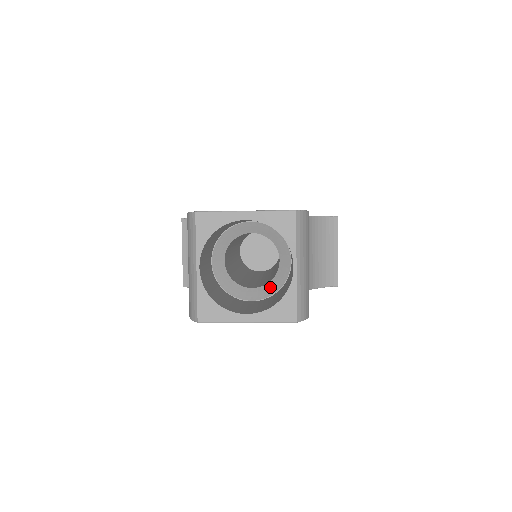
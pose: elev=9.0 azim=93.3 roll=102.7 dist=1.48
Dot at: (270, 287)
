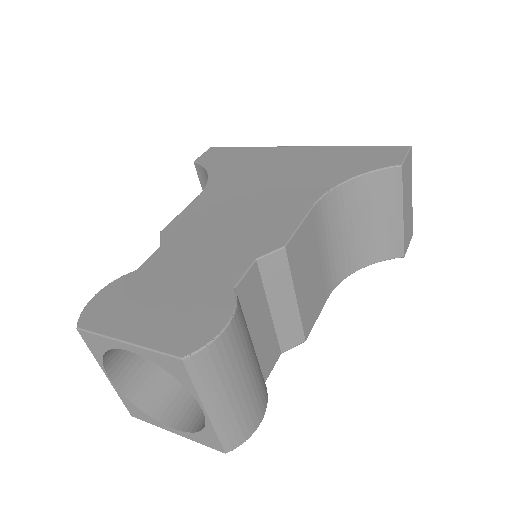
Dot at: occluded
